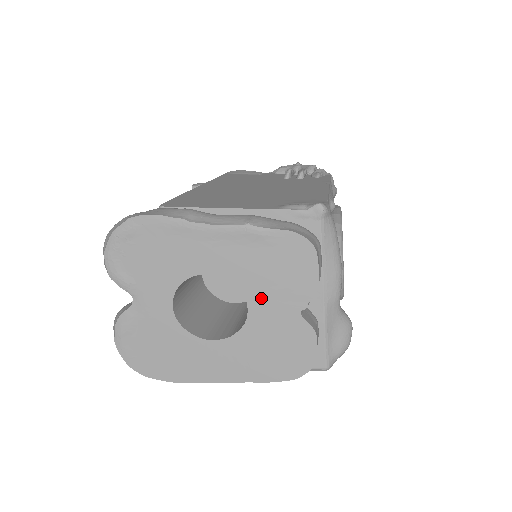
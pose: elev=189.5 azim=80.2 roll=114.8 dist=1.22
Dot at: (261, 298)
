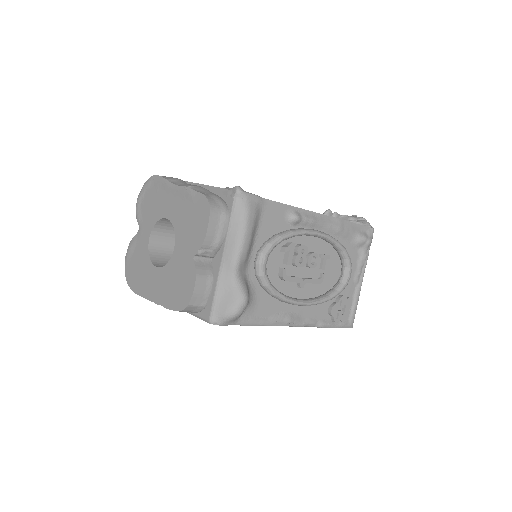
Dot at: (181, 241)
